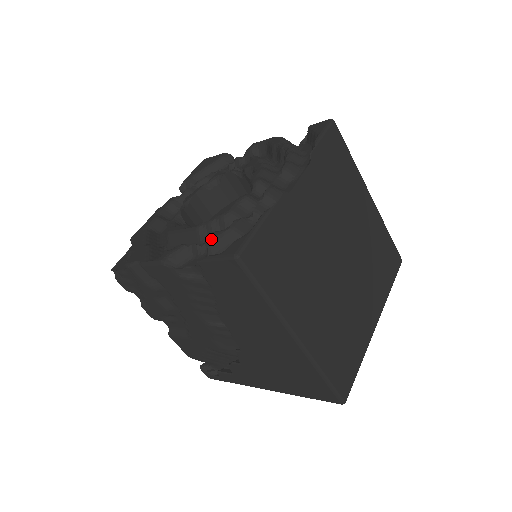
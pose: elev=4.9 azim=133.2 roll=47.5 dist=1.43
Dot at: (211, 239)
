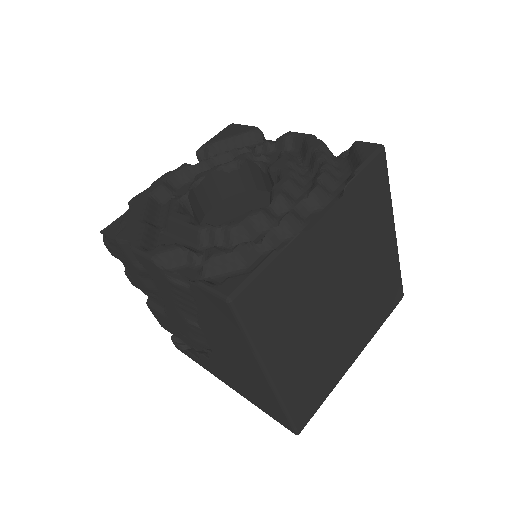
Dot at: (210, 257)
